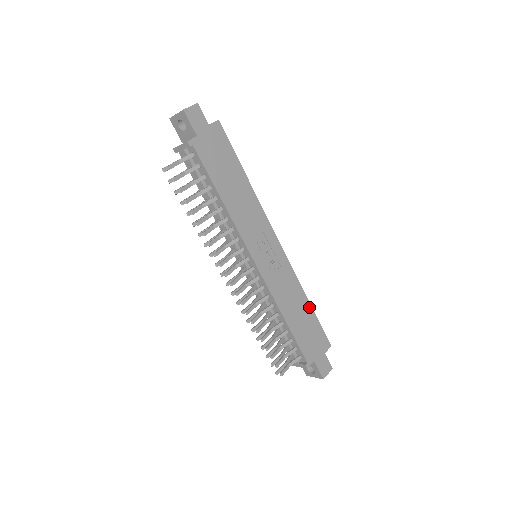
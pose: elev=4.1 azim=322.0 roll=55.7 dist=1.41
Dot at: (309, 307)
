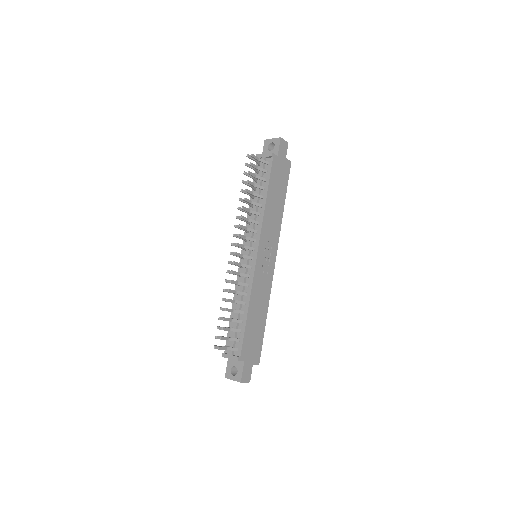
Dot at: (264, 321)
